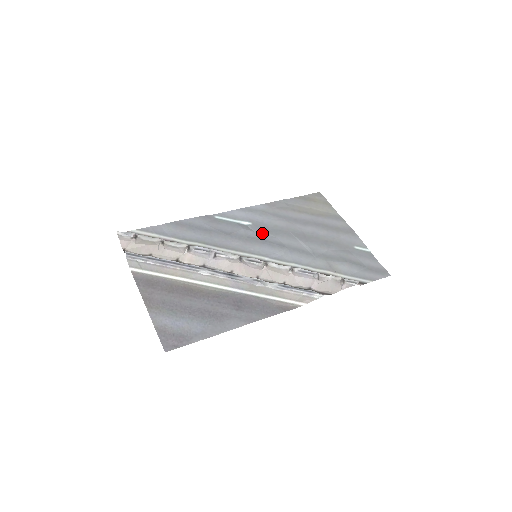
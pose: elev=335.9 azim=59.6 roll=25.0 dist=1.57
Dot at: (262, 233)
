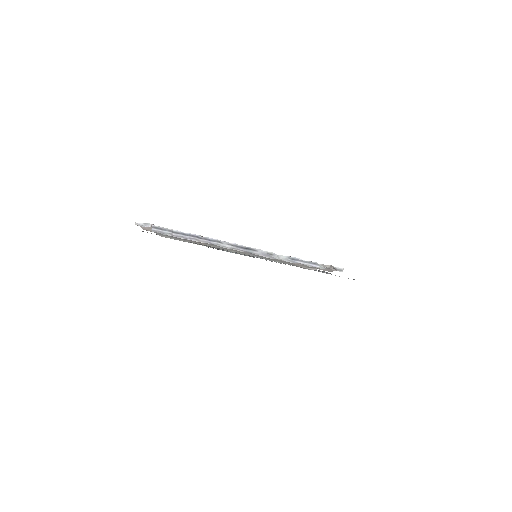
Dot at: occluded
